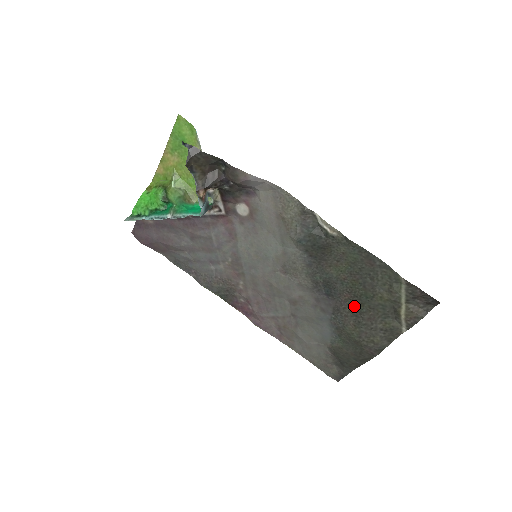
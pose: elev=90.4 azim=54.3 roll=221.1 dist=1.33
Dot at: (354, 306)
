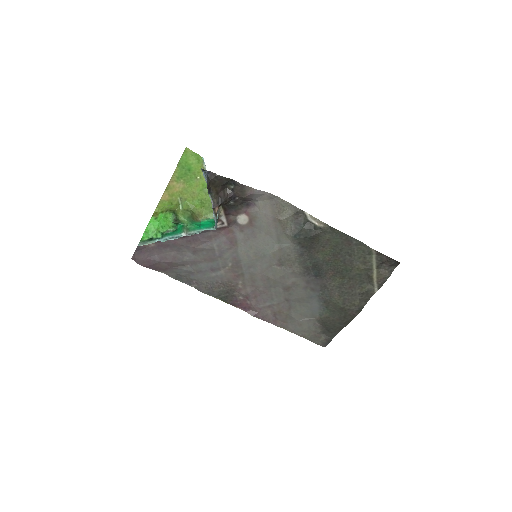
Dot at: (337, 280)
